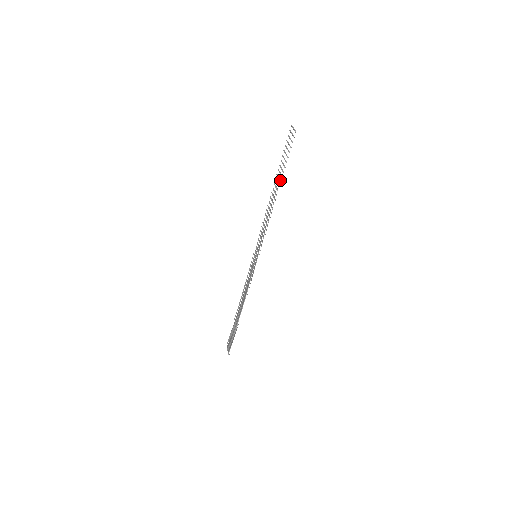
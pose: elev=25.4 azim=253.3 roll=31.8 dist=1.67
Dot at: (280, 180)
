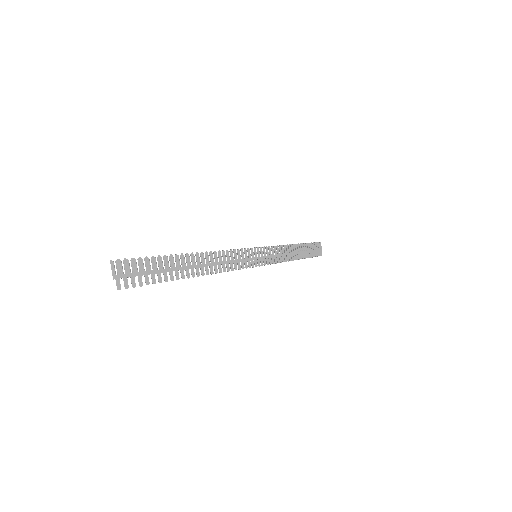
Dot at: occluded
